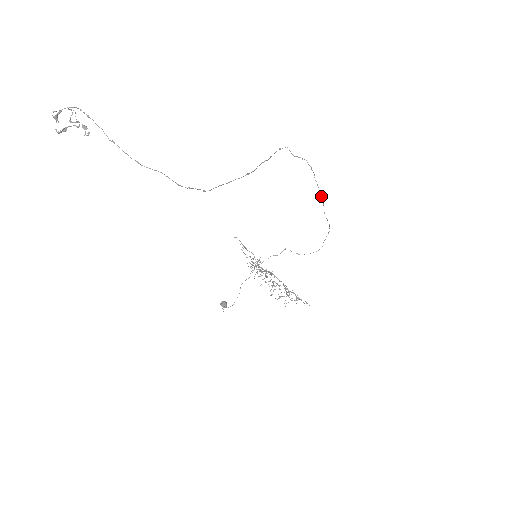
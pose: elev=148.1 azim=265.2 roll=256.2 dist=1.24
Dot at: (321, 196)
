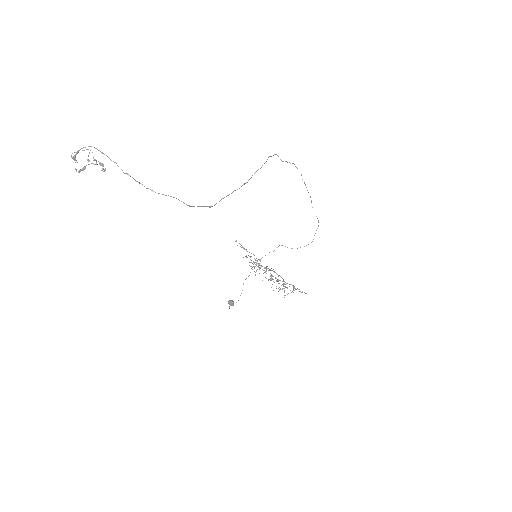
Dot at: occluded
